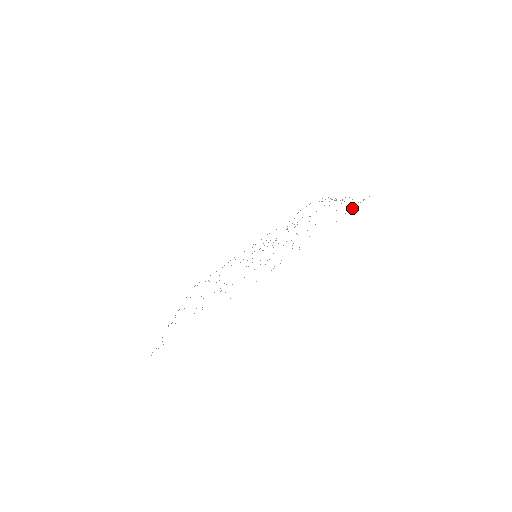
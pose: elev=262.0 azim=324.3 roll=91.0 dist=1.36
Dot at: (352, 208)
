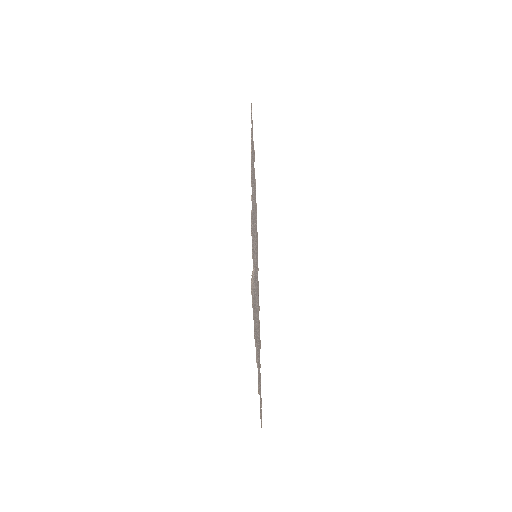
Dot at: (253, 286)
